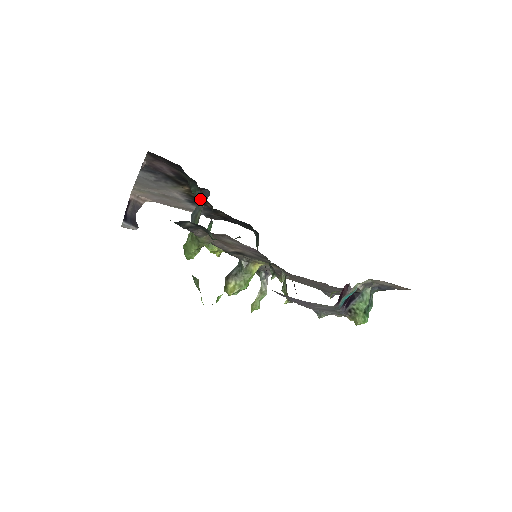
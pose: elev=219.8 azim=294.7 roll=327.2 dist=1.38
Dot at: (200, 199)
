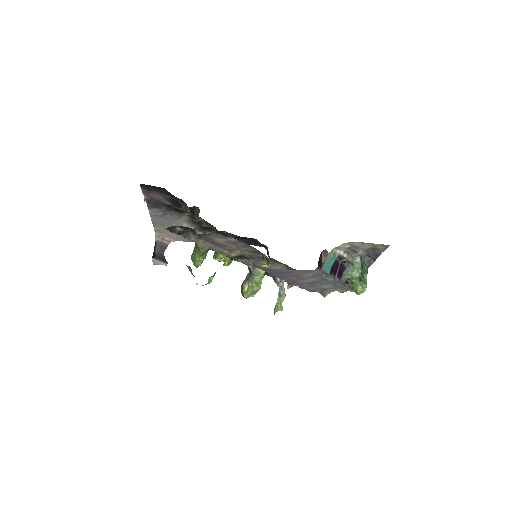
Dot at: occluded
